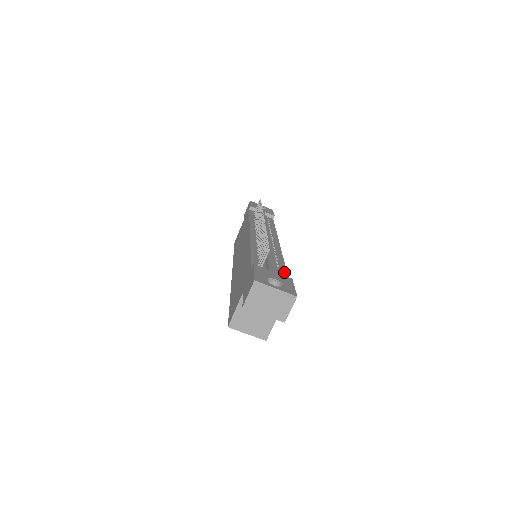
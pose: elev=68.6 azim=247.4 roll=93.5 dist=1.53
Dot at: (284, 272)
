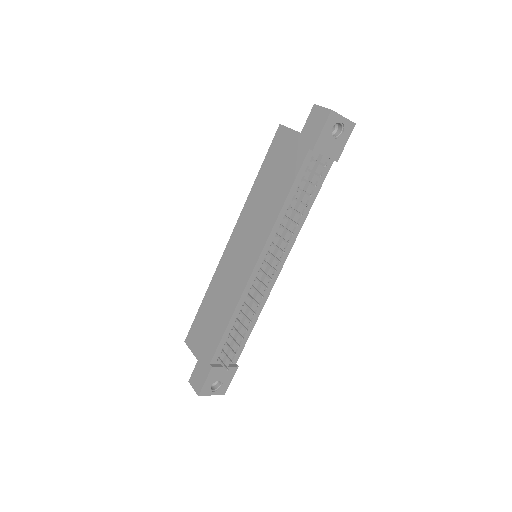
Dot at: (243, 345)
